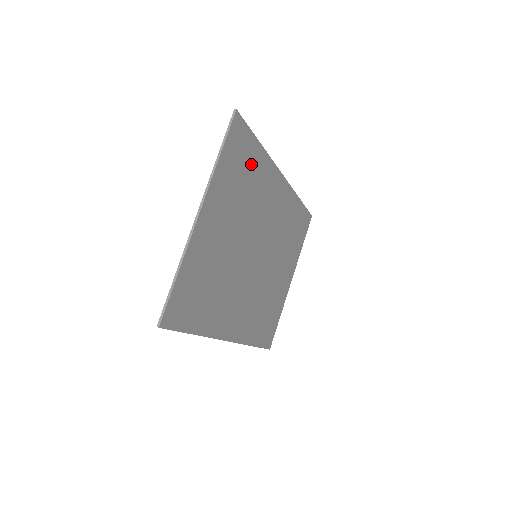
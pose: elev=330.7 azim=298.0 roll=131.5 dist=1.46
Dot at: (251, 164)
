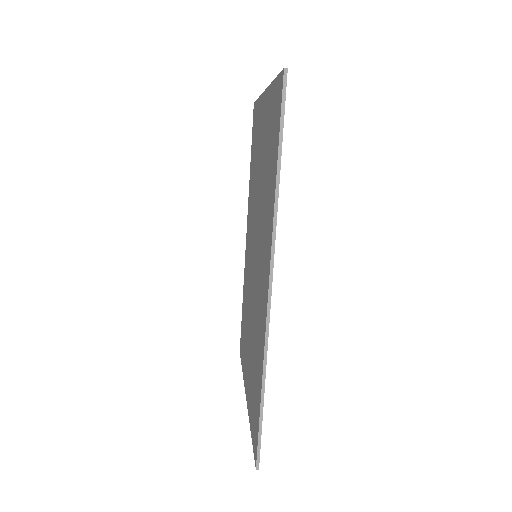
Dot at: occluded
